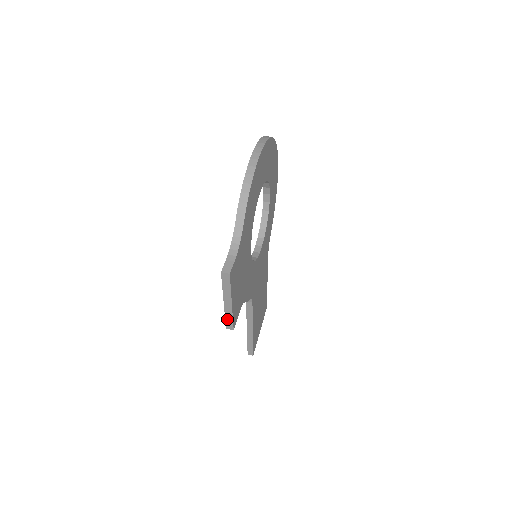
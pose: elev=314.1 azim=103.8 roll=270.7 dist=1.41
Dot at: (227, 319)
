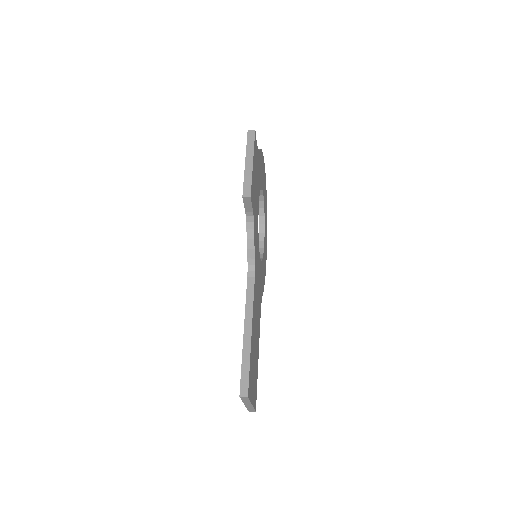
Dot at: (245, 183)
